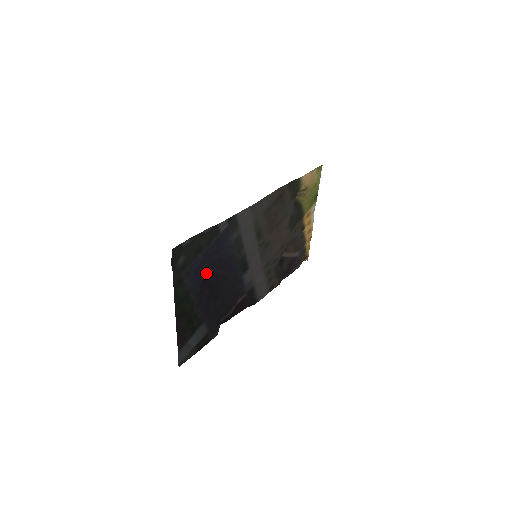
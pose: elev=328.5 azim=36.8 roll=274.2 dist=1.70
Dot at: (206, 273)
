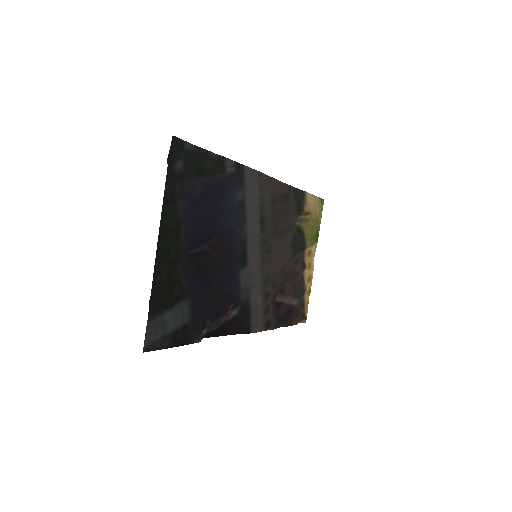
Dot at: (201, 226)
